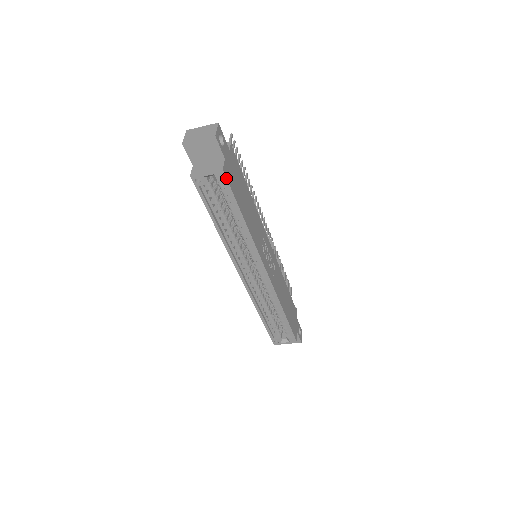
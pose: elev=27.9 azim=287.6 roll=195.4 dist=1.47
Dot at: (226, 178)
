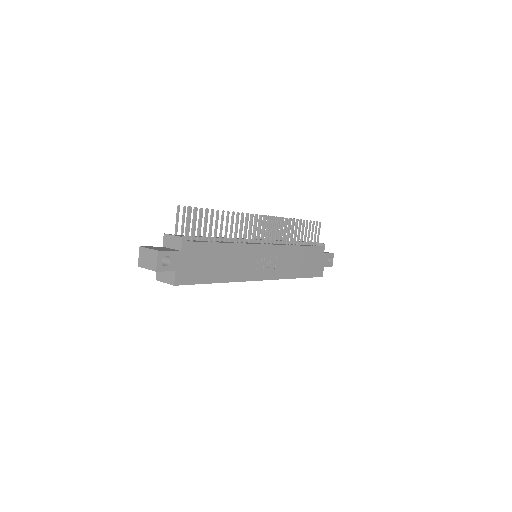
Dot at: occluded
